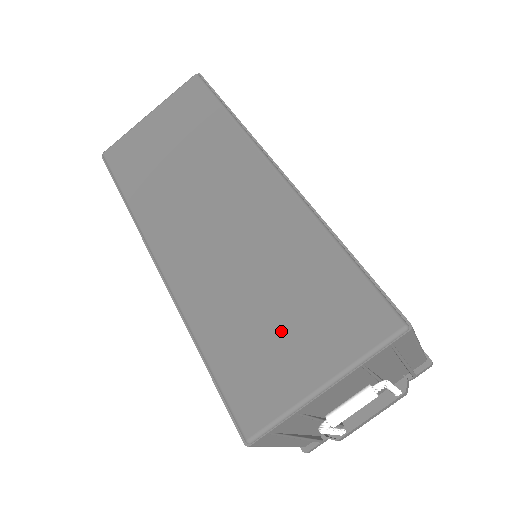
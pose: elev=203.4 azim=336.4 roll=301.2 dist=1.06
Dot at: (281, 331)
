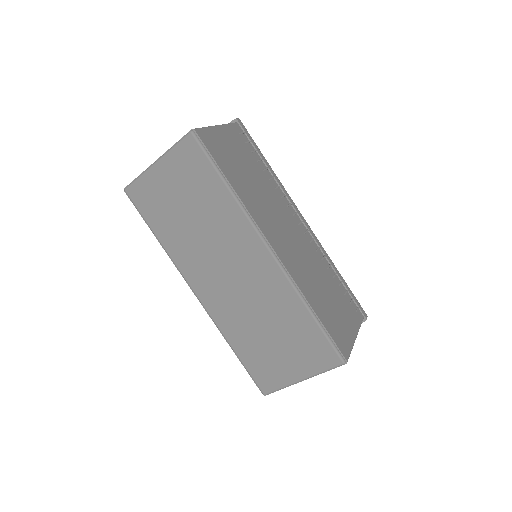
Dot at: (278, 351)
